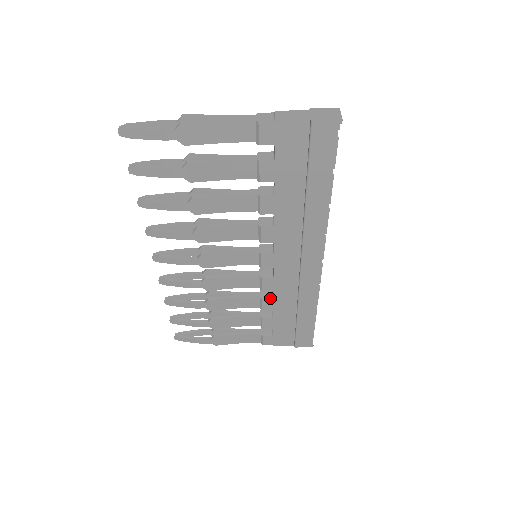
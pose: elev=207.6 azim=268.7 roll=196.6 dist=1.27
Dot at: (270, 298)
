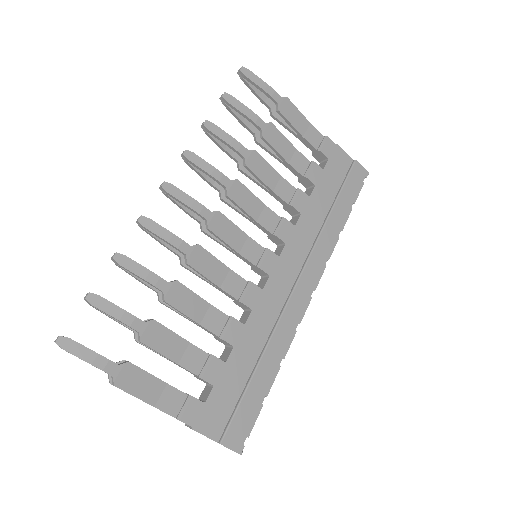
Dot at: occluded
